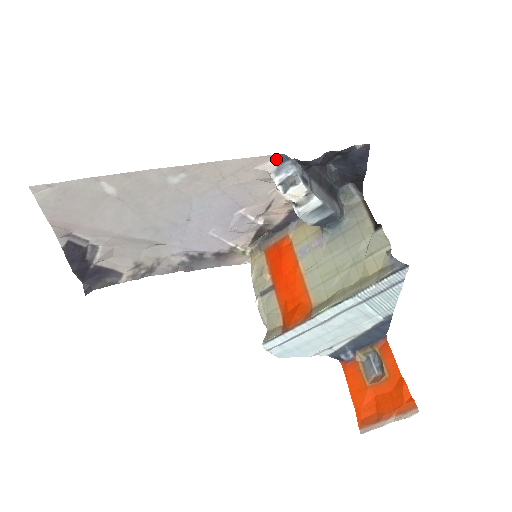
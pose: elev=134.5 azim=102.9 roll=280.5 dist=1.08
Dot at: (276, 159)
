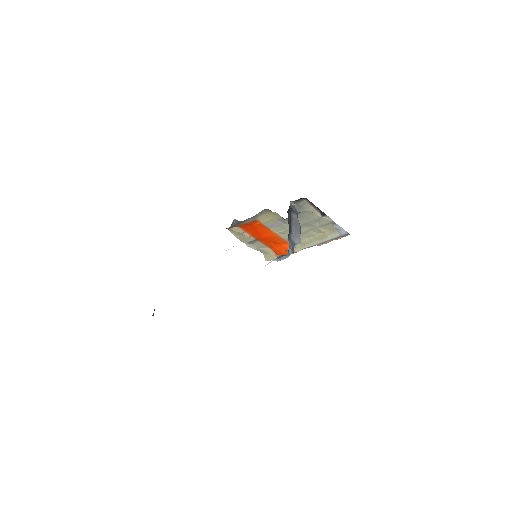
Dot at: (276, 258)
